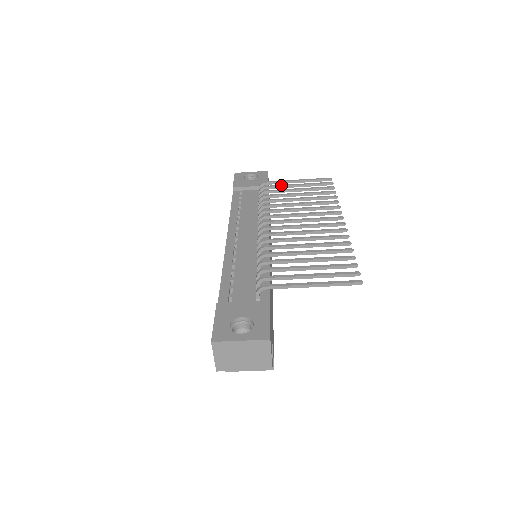
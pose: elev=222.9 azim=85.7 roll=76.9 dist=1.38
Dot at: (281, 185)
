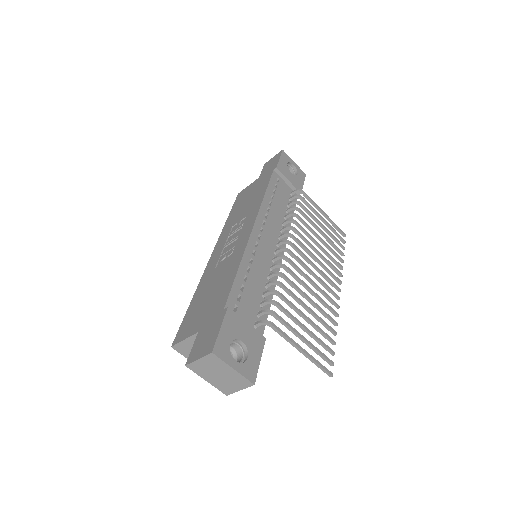
Dot at: occluded
